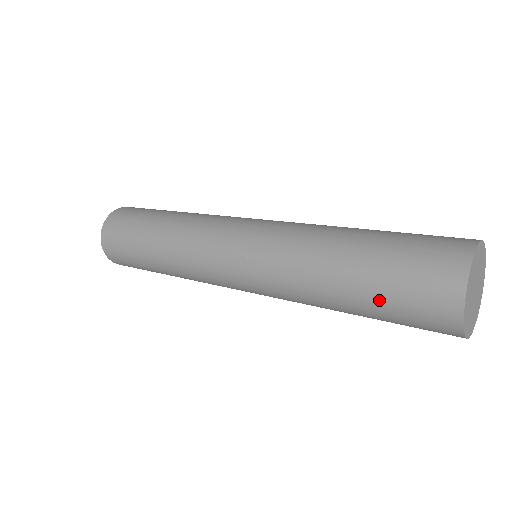
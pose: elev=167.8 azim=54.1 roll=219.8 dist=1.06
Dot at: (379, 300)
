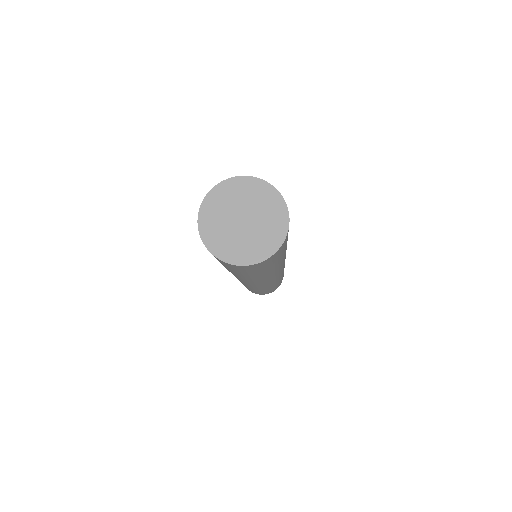
Dot at: occluded
